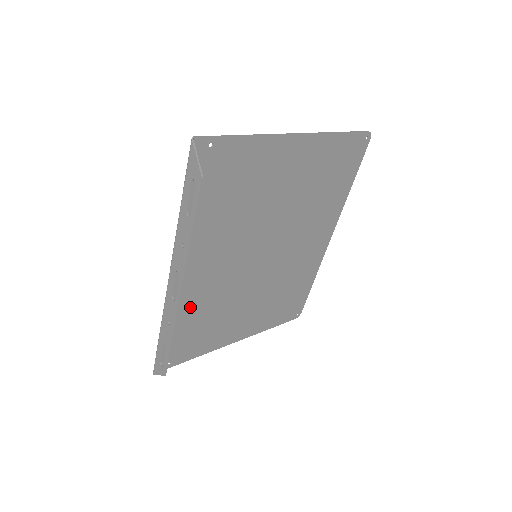
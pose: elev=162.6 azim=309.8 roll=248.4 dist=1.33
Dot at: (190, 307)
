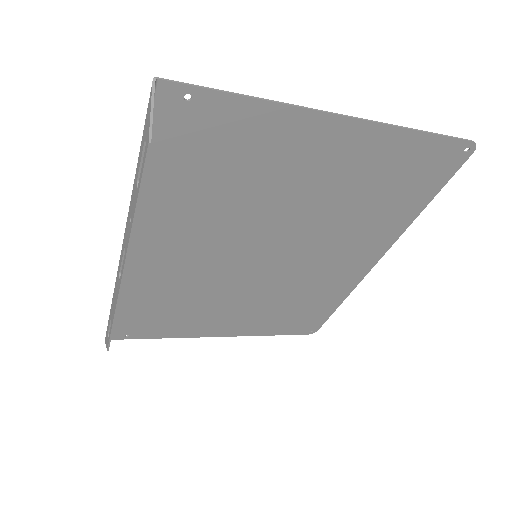
Dot at: (155, 287)
